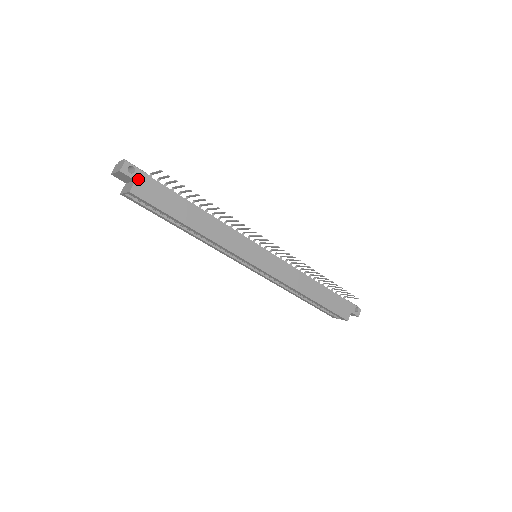
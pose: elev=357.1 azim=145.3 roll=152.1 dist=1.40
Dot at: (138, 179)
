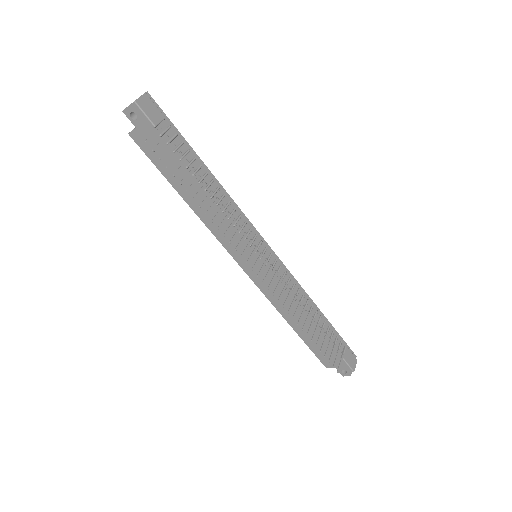
Dot at: (139, 128)
